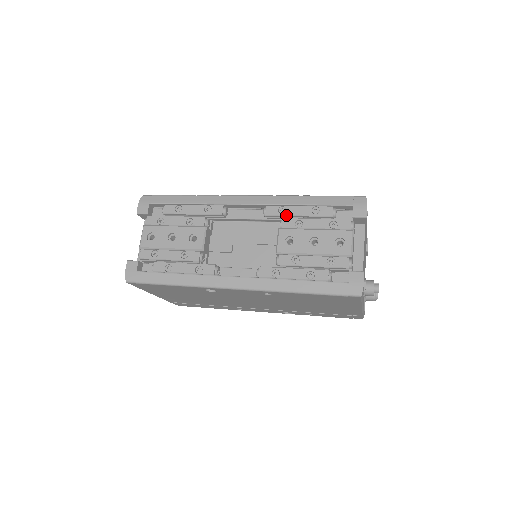
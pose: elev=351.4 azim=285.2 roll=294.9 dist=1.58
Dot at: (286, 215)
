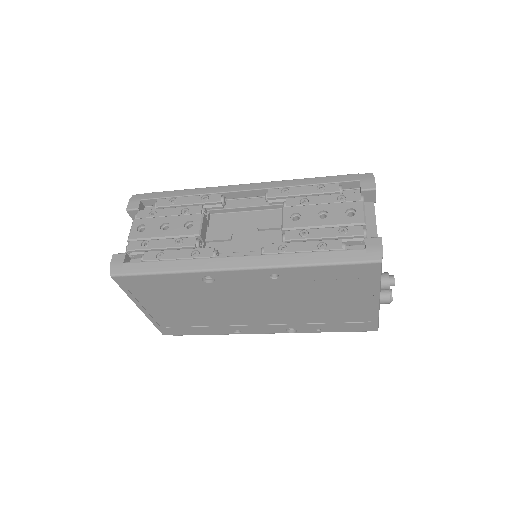
Dot at: (290, 195)
